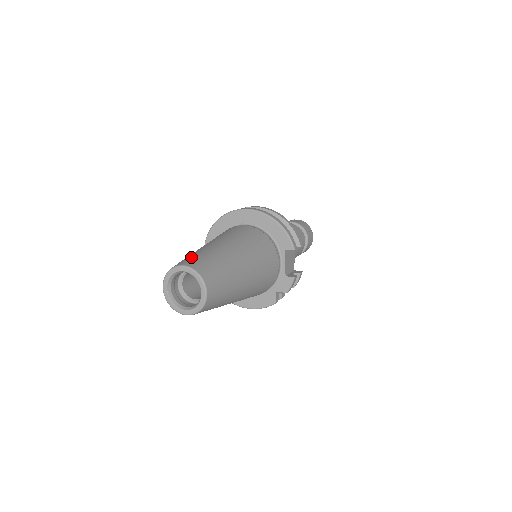
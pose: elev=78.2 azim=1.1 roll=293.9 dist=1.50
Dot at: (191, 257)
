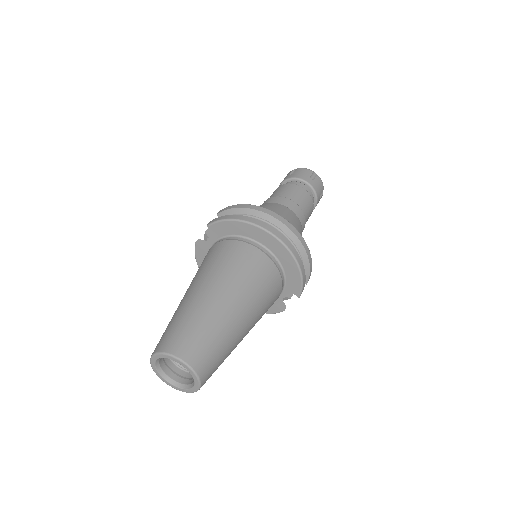
Dot at: (196, 339)
